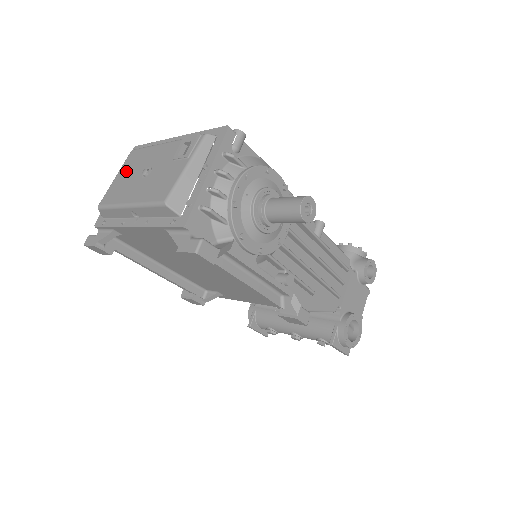
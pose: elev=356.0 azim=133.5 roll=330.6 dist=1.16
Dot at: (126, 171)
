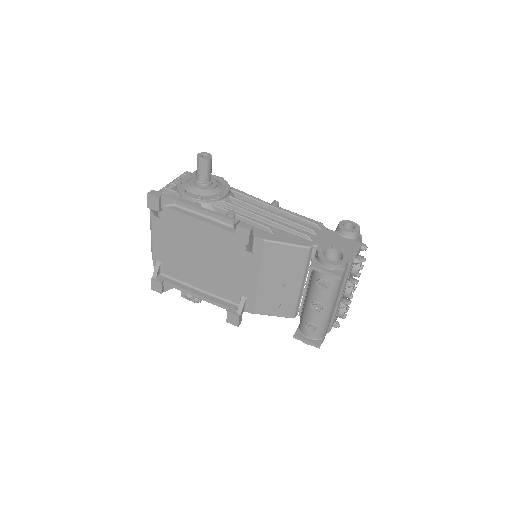
Dot at: occluded
